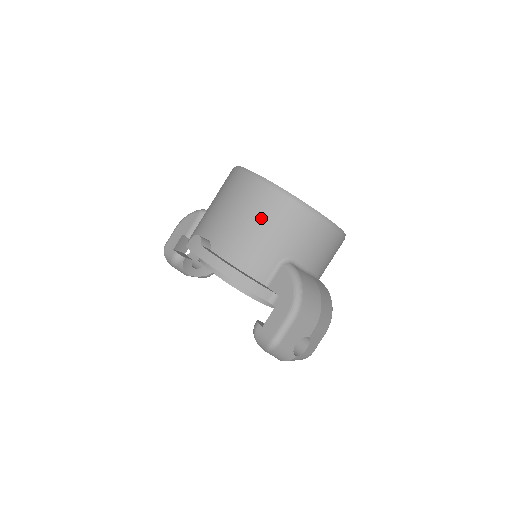
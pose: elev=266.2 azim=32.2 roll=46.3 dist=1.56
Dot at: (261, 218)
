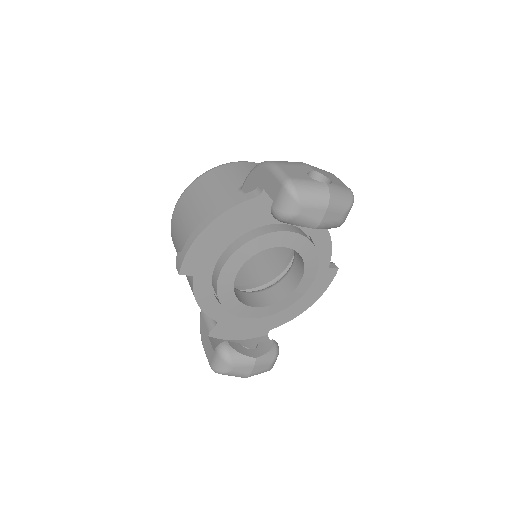
Dot at: (197, 200)
